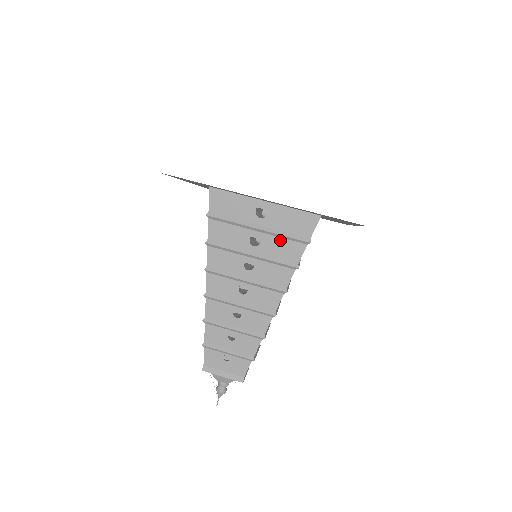
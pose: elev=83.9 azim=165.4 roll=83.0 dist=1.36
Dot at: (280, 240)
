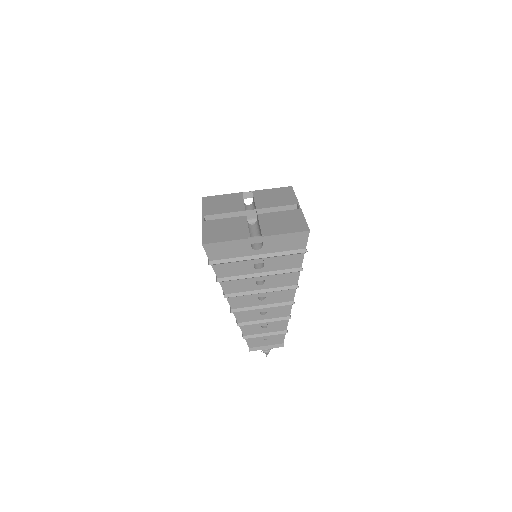
Dot at: (280, 258)
